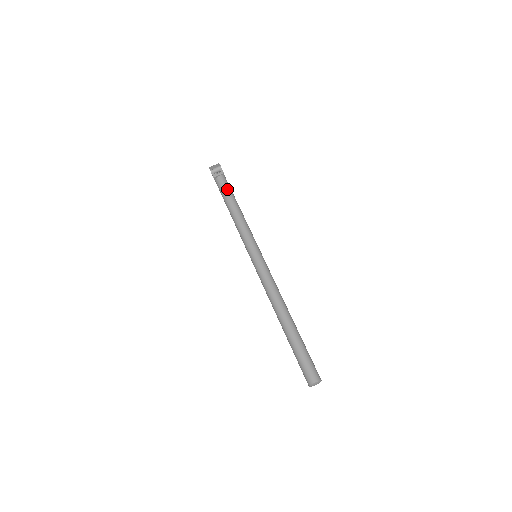
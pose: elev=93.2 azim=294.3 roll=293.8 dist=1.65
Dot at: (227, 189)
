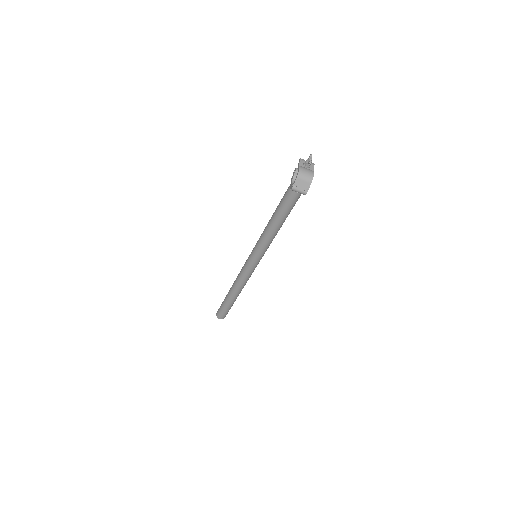
Dot at: (289, 209)
